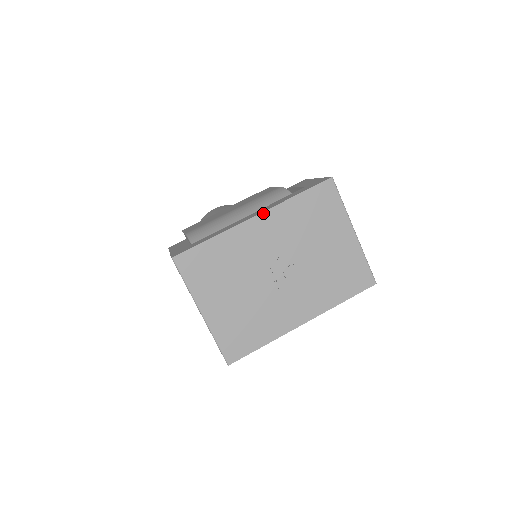
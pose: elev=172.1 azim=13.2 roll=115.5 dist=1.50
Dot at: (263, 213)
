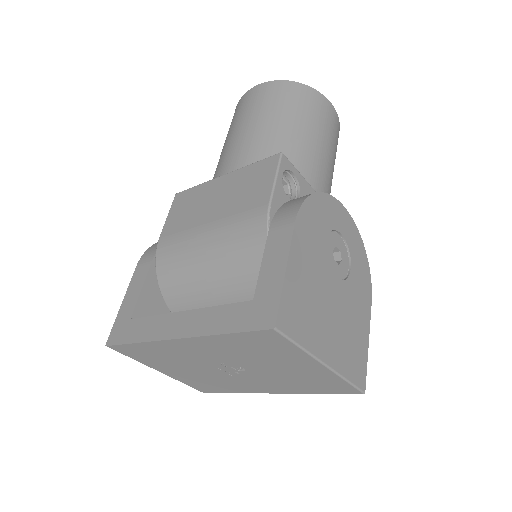
Dot at: (185, 339)
